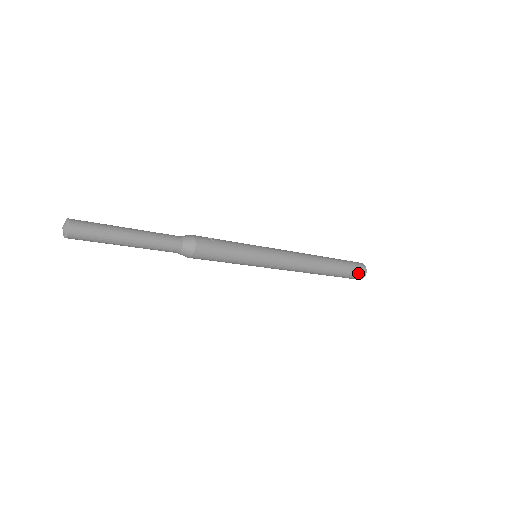
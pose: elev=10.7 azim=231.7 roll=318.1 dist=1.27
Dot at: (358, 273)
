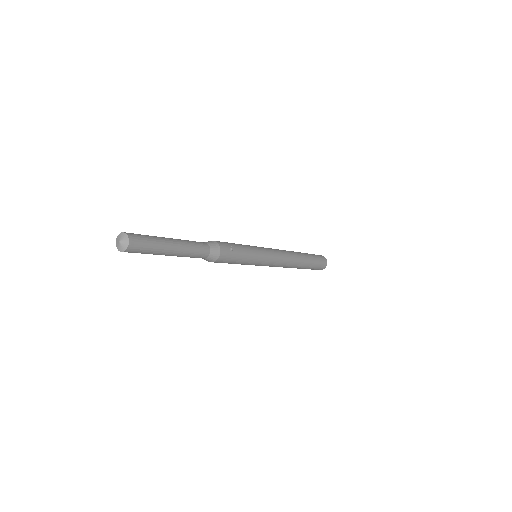
Dot at: (319, 268)
